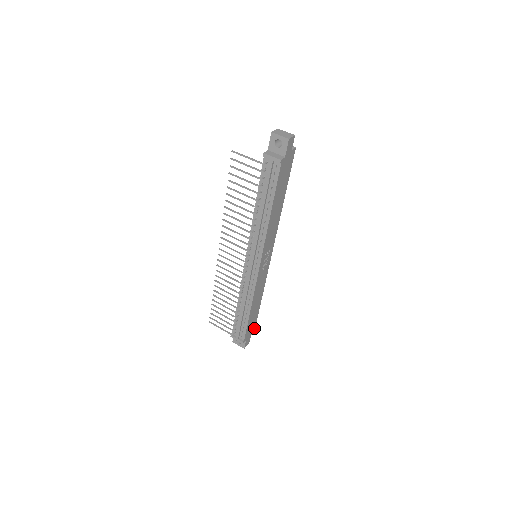
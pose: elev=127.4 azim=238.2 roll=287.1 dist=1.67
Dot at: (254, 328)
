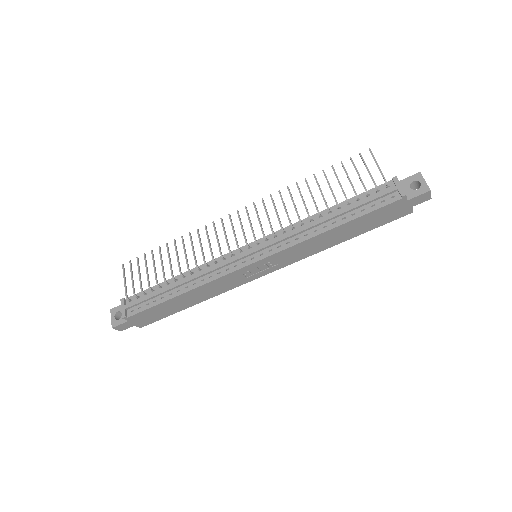
Dot at: (146, 324)
